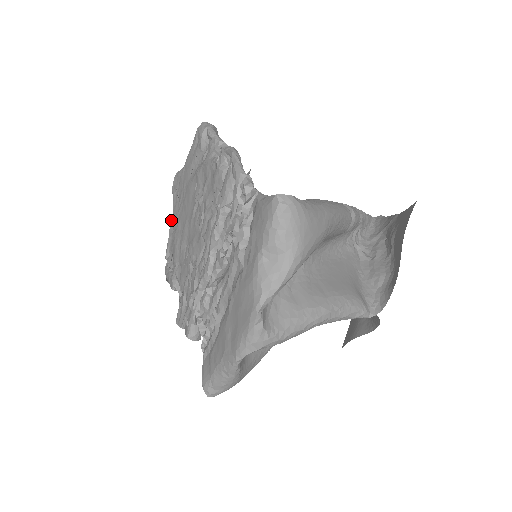
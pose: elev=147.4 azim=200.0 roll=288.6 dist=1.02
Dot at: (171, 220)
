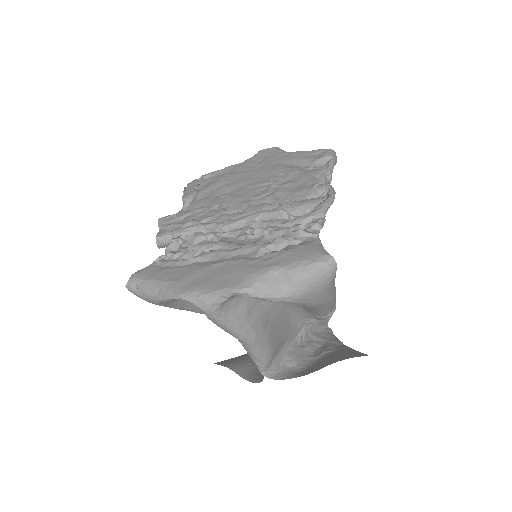
Dot at: (236, 164)
